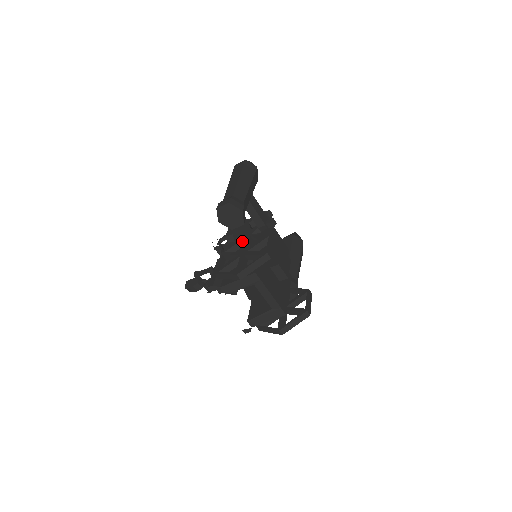
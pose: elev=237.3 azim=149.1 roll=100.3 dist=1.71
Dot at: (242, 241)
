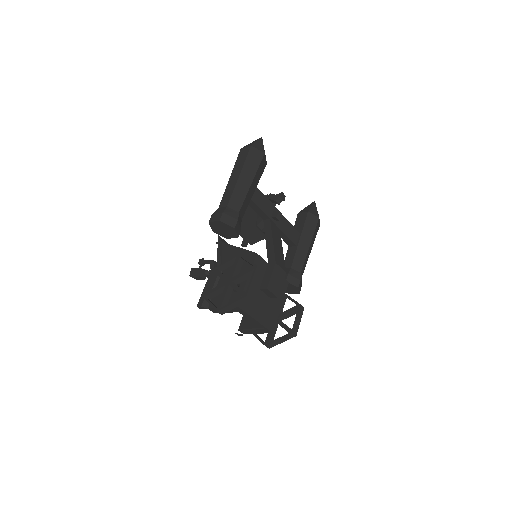
Dot at: (233, 260)
